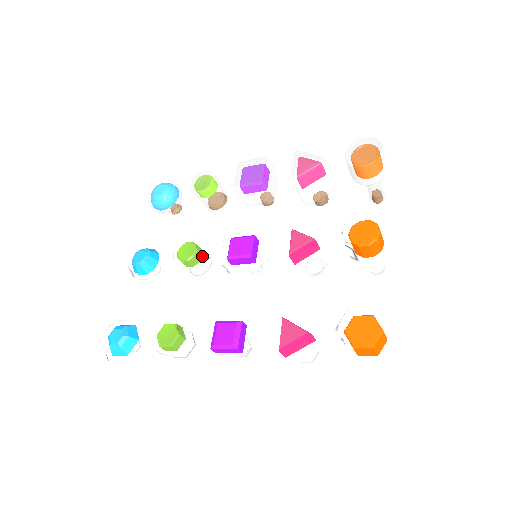
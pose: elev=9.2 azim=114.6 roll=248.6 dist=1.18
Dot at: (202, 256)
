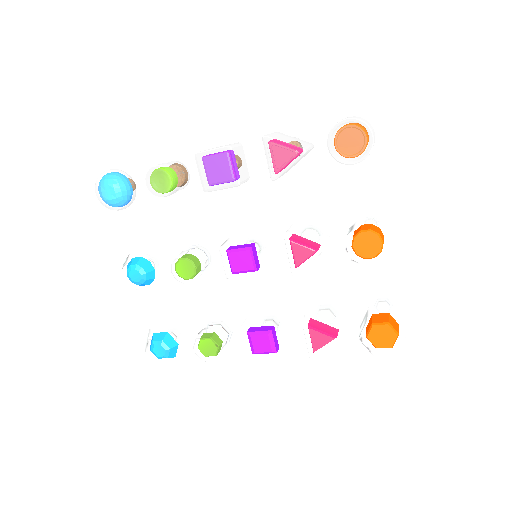
Dot at: (202, 268)
